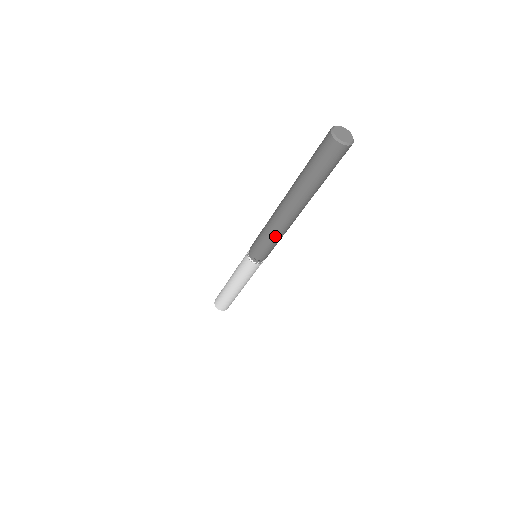
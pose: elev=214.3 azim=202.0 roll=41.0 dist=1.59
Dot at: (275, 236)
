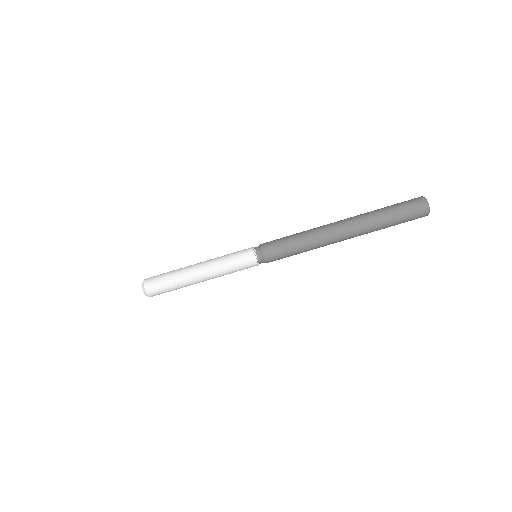
Dot at: (304, 235)
